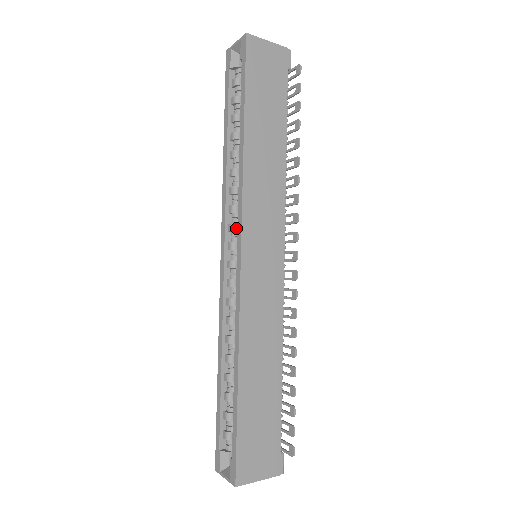
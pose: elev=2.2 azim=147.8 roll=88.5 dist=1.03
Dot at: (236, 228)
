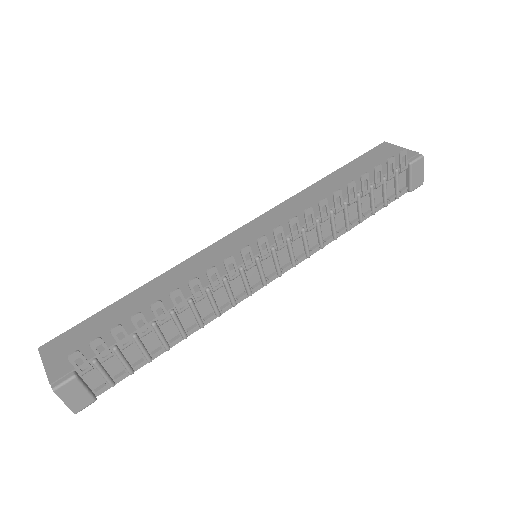
Dot at: occluded
